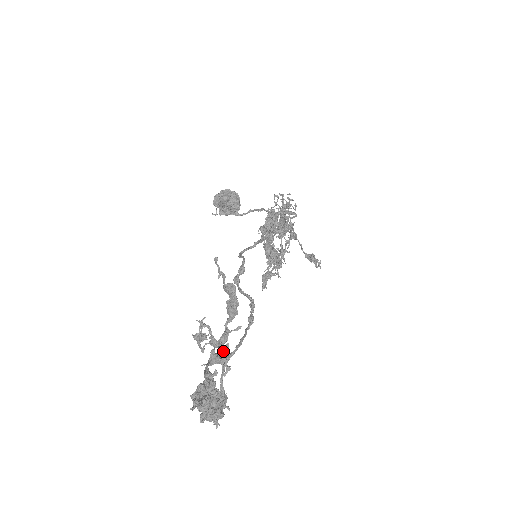
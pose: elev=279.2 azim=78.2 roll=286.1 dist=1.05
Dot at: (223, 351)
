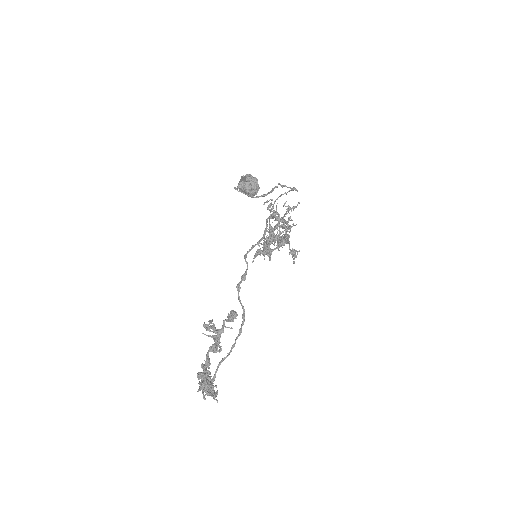
Dot at: (220, 350)
